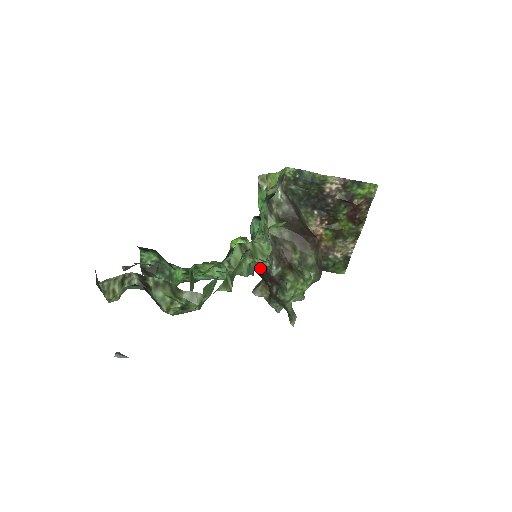
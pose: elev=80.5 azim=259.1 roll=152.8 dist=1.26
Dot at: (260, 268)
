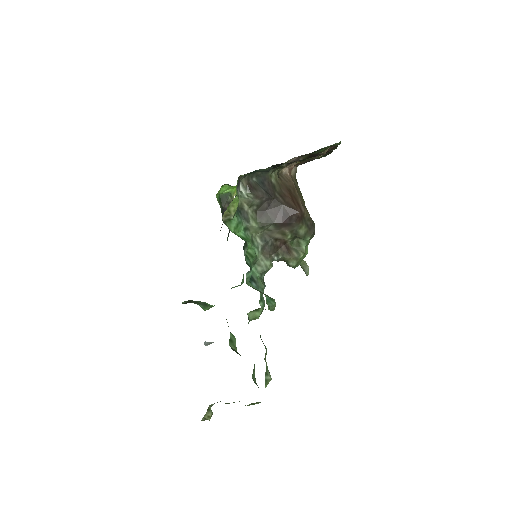
Dot at: occluded
